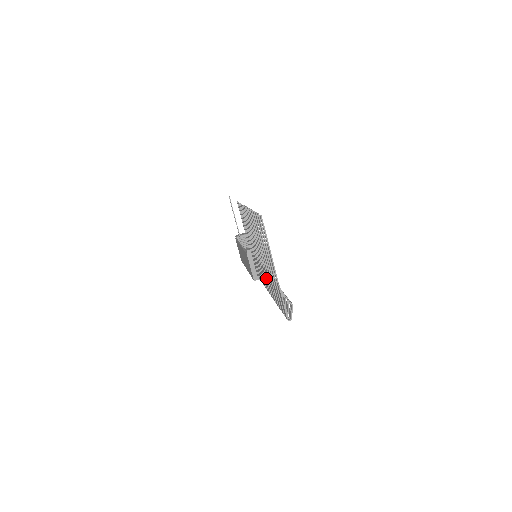
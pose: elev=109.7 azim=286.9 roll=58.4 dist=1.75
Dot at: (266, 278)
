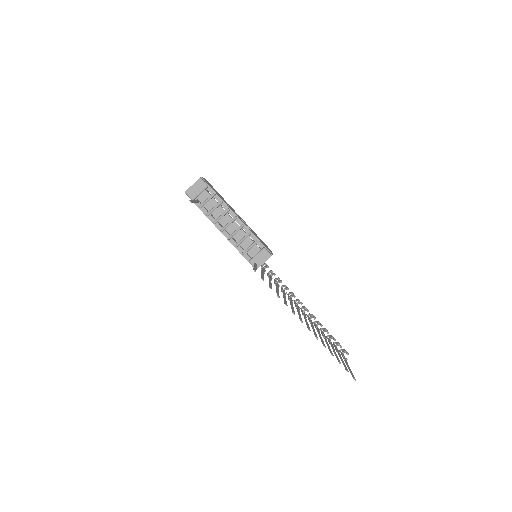
Dot at: occluded
